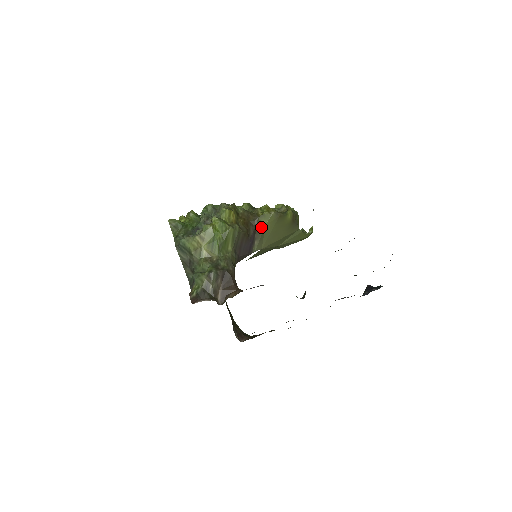
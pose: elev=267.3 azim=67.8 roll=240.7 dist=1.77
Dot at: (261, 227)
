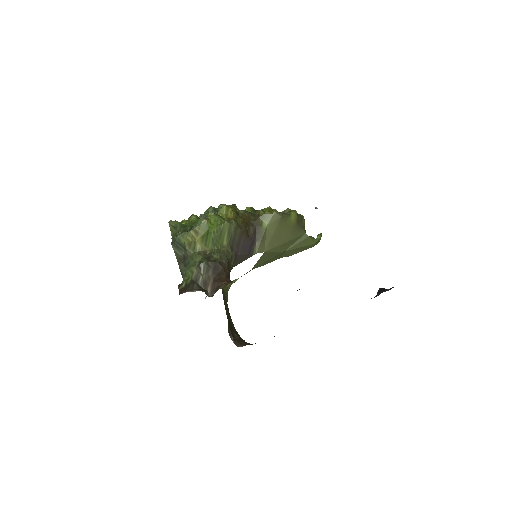
Dot at: (262, 227)
